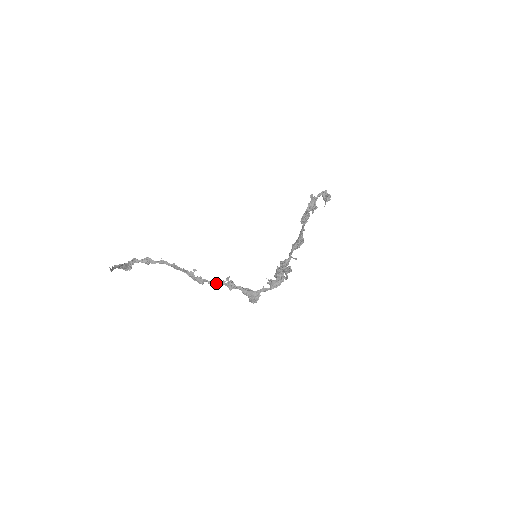
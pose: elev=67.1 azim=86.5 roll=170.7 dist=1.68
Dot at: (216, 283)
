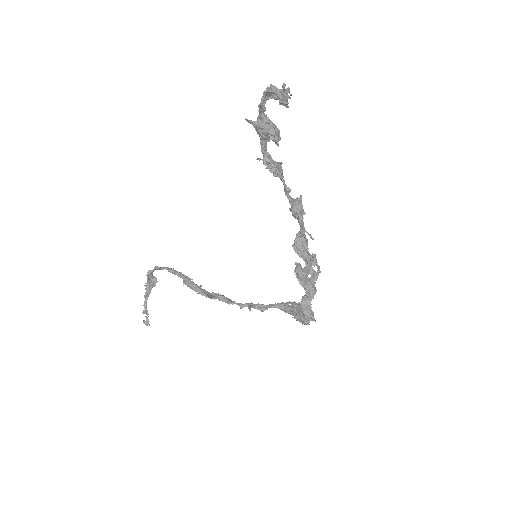
Dot at: (243, 306)
